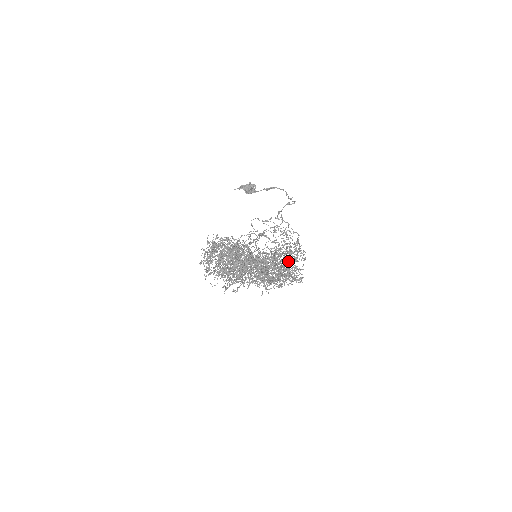
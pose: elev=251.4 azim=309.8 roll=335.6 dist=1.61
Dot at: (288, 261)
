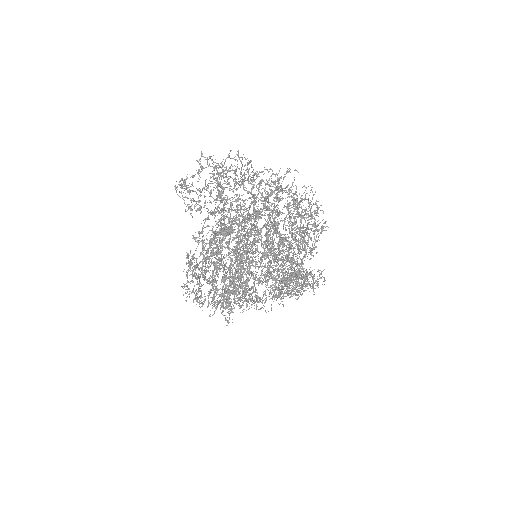
Dot at: occluded
